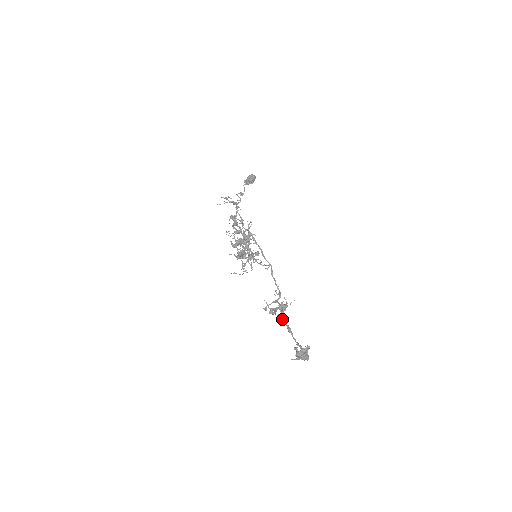
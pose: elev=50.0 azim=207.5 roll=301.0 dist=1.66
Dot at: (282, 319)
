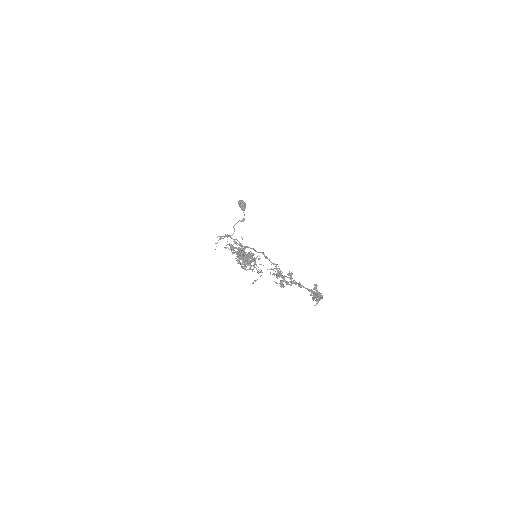
Dot at: (293, 282)
